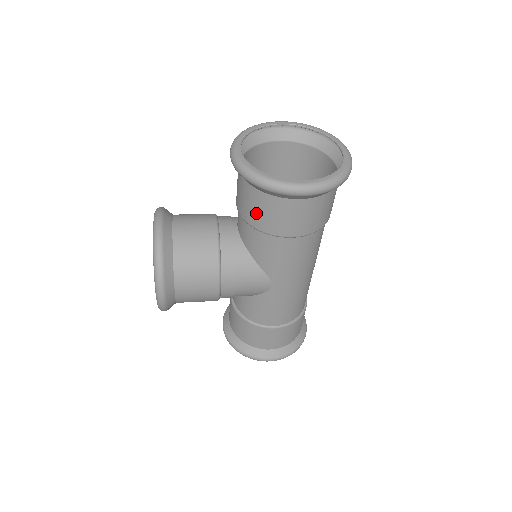
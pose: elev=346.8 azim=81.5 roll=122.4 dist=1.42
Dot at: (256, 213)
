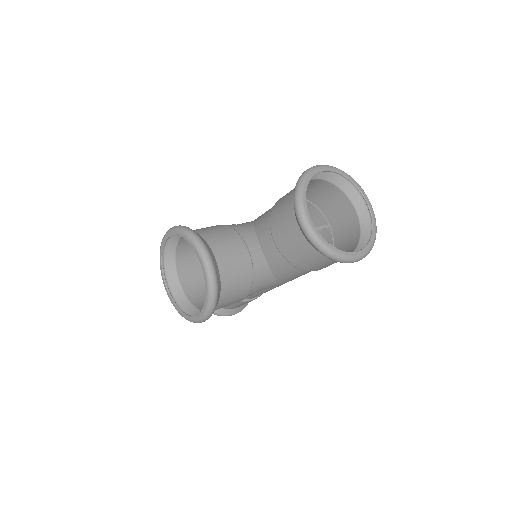
Dot at: (304, 260)
